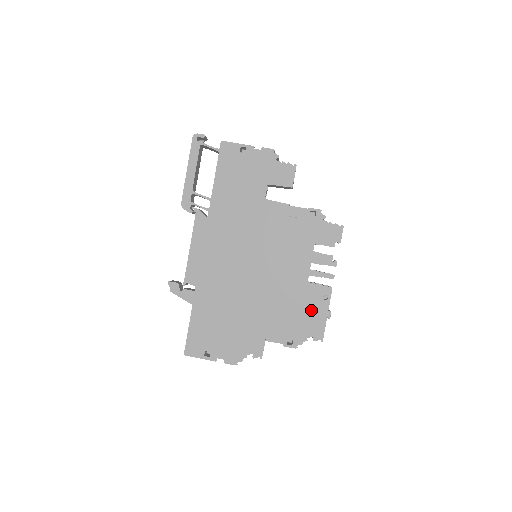
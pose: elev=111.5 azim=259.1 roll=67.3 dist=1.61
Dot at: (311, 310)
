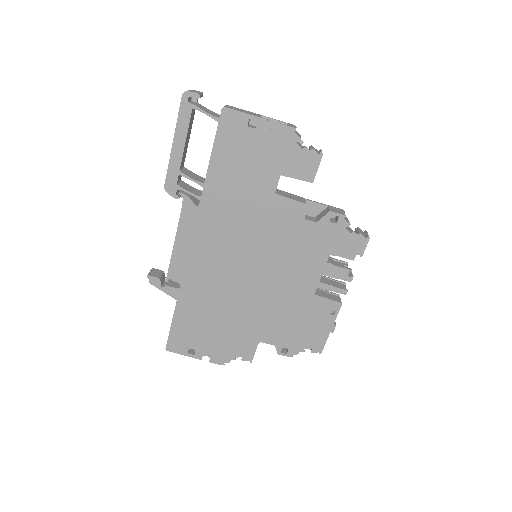
Dot at: (313, 323)
